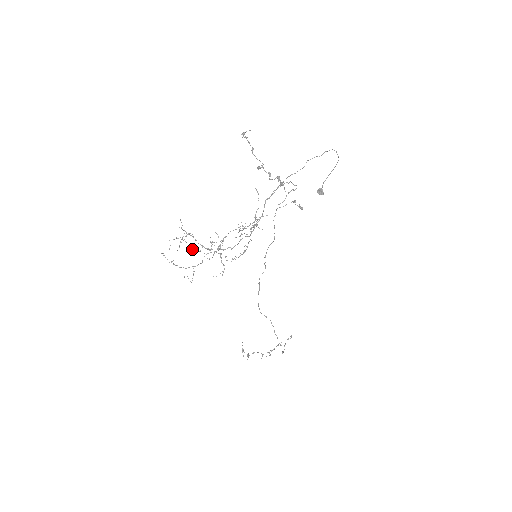
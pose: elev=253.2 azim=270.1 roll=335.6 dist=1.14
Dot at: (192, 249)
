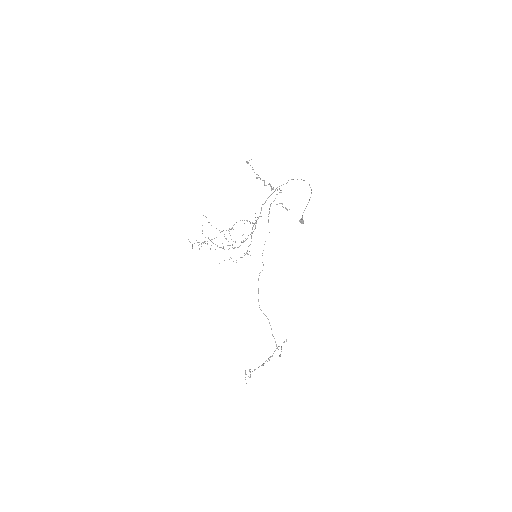
Dot at: occluded
